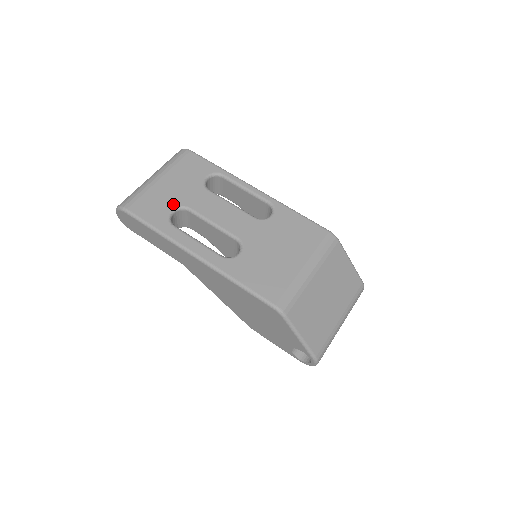
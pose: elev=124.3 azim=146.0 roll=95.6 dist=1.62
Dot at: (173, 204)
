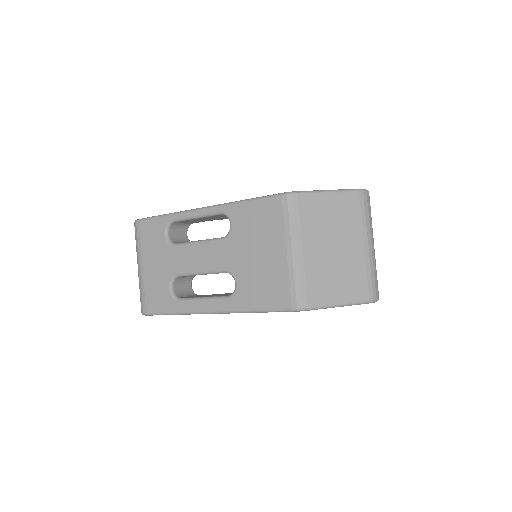
Dot at: (166, 282)
